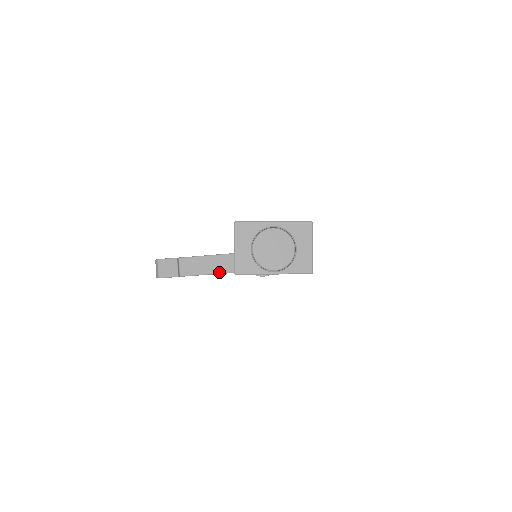
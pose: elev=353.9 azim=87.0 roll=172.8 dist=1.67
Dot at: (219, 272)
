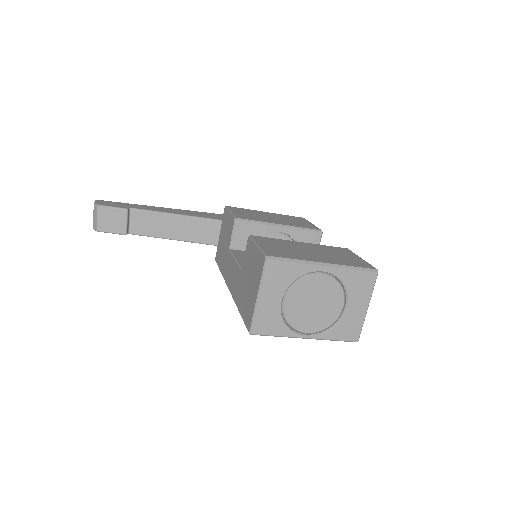
Dot at: (186, 239)
